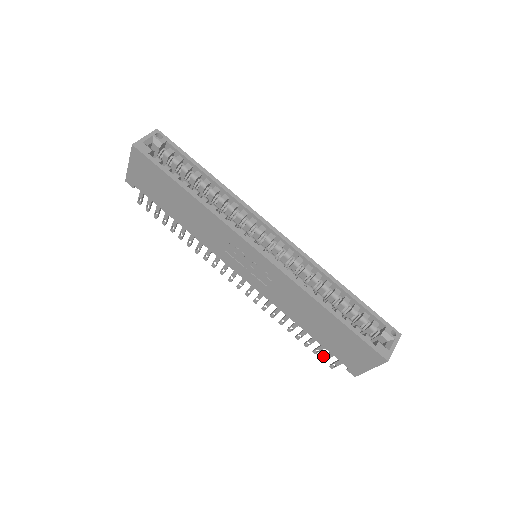
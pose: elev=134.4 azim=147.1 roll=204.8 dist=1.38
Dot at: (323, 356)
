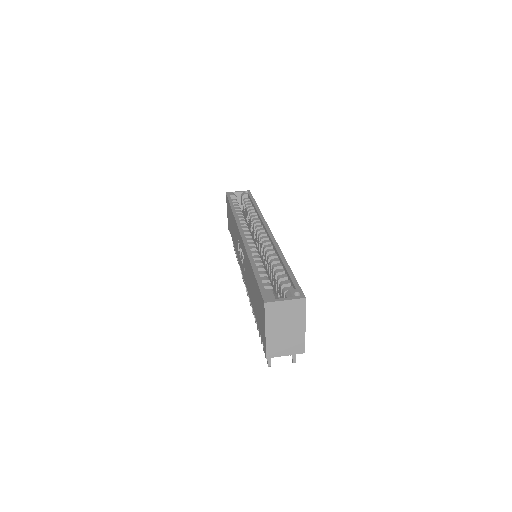
Dot at: occluded
